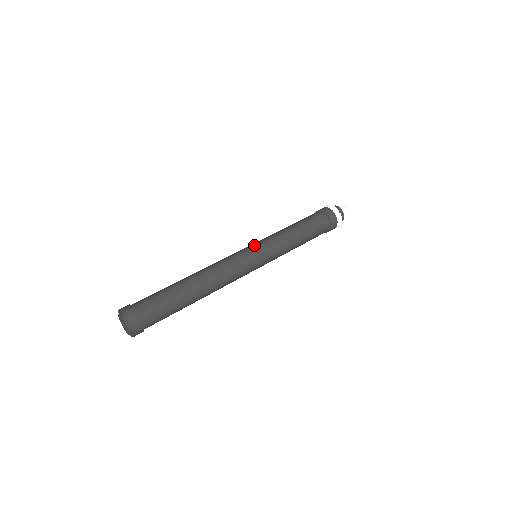
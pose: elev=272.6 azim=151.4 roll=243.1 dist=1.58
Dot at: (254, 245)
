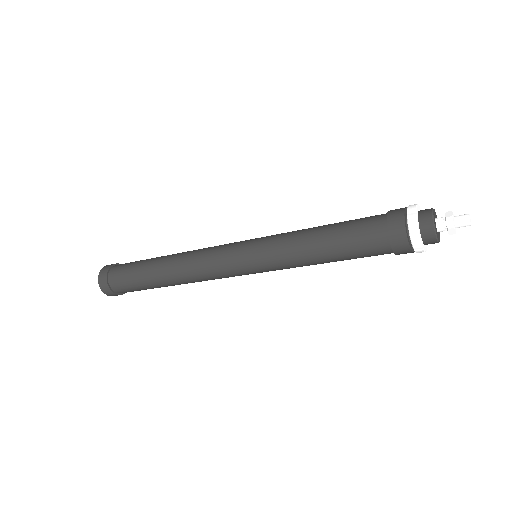
Dot at: occluded
